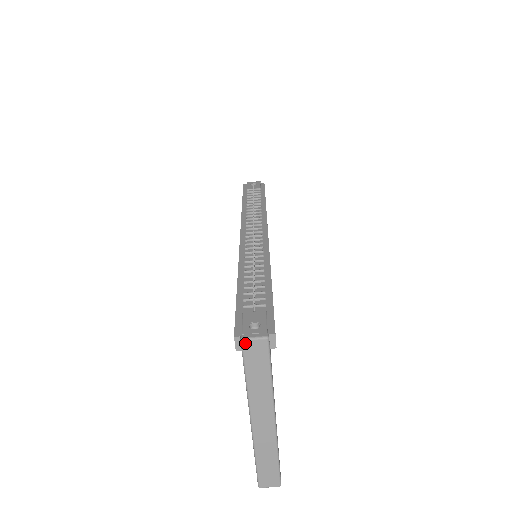
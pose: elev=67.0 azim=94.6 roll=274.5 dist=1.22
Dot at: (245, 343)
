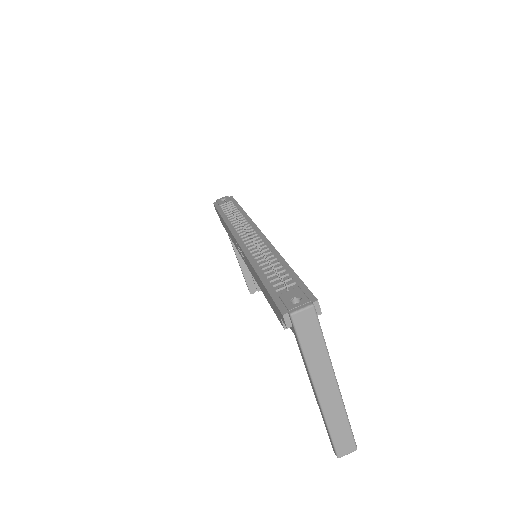
Dot at: (295, 317)
